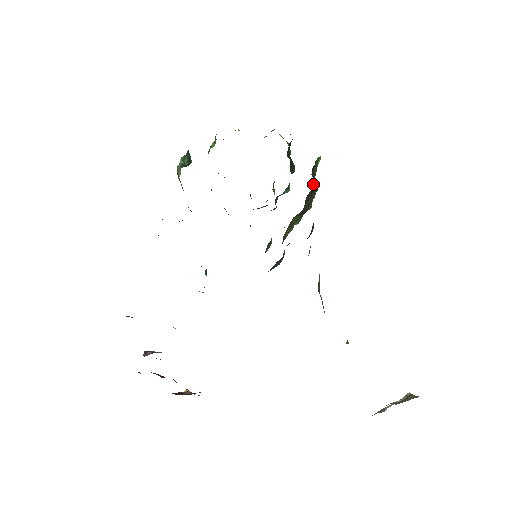
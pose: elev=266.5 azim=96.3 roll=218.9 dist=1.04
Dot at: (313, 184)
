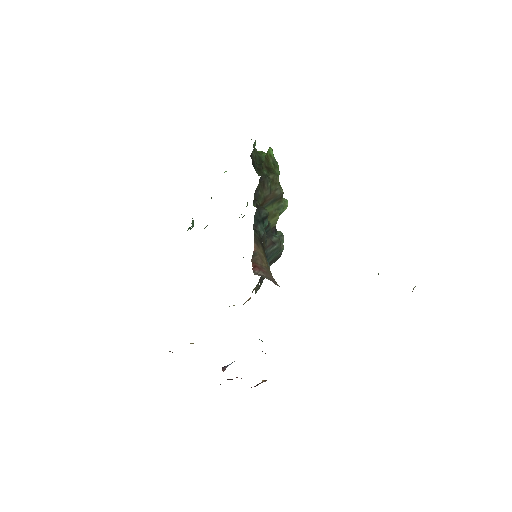
Dot at: (261, 177)
